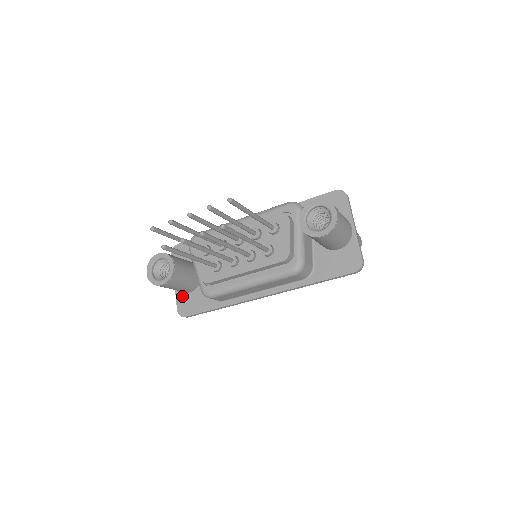
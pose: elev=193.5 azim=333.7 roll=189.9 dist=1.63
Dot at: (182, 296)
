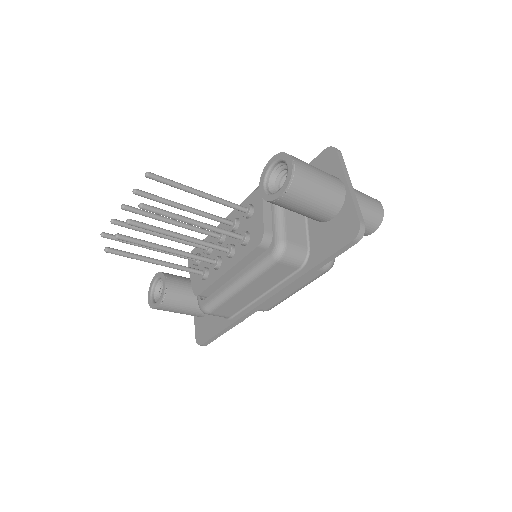
Dot at: (199, 322)
